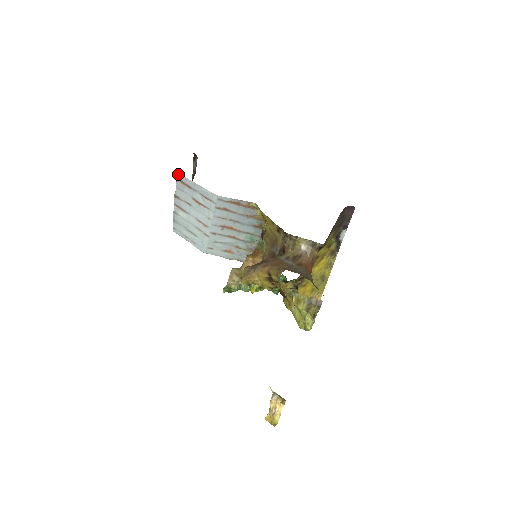
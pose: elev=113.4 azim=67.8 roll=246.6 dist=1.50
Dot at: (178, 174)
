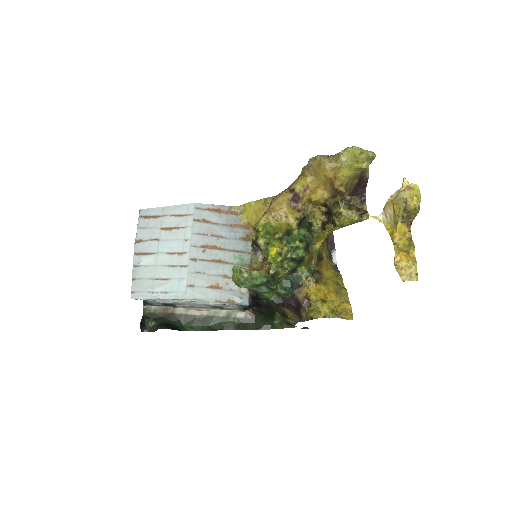
Dot at: (140, 210)
